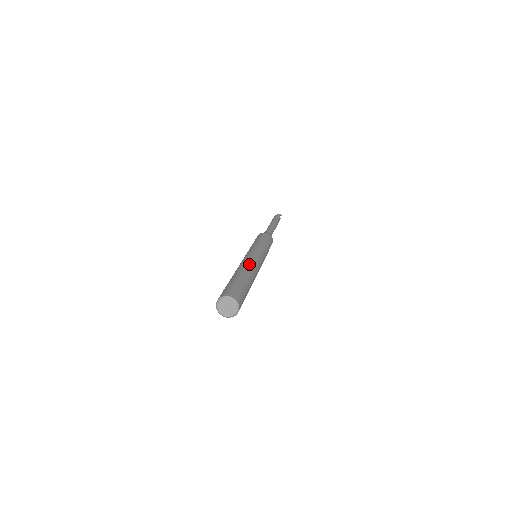
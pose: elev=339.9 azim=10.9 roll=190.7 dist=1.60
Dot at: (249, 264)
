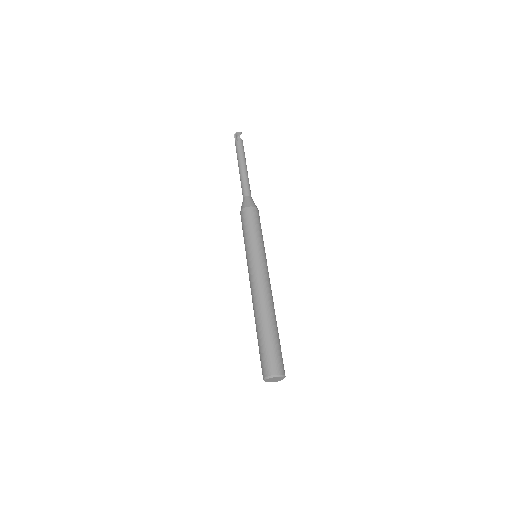
Dot at: (263, 296)
